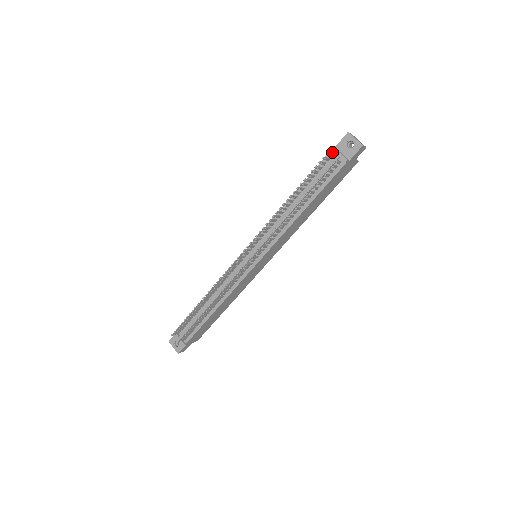
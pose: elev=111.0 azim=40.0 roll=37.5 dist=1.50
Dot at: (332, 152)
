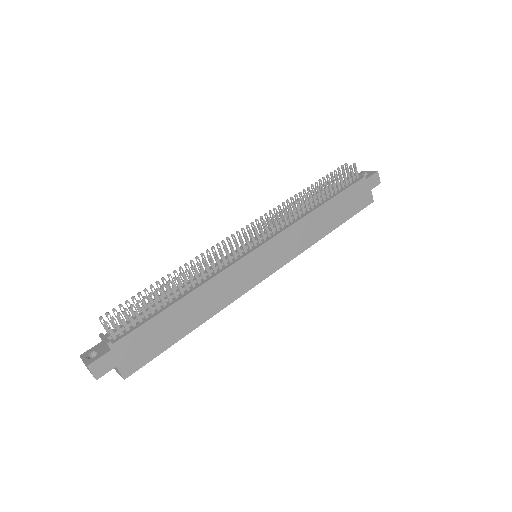
Dot at: occluded
